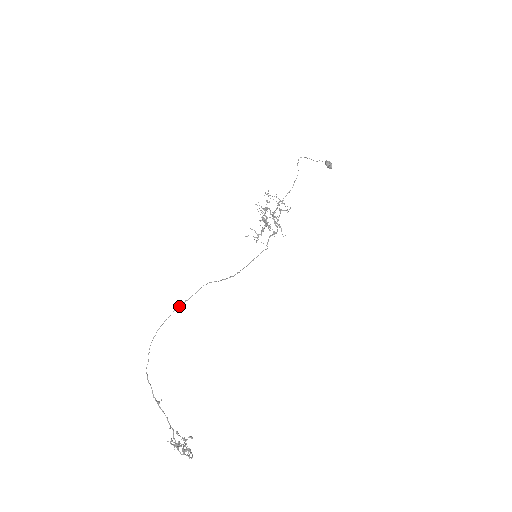
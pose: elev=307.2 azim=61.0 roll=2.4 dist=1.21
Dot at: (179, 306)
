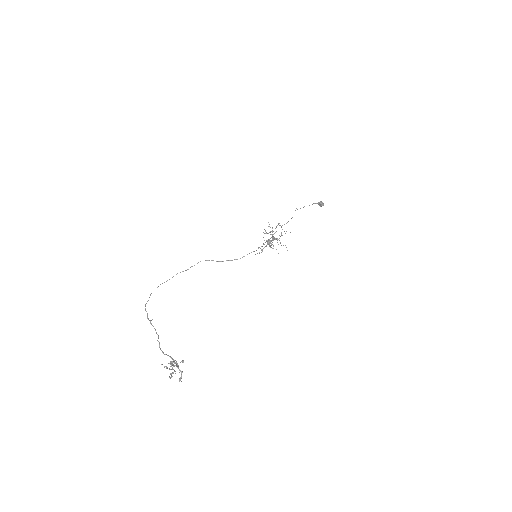
Dot at: (180, 272)
